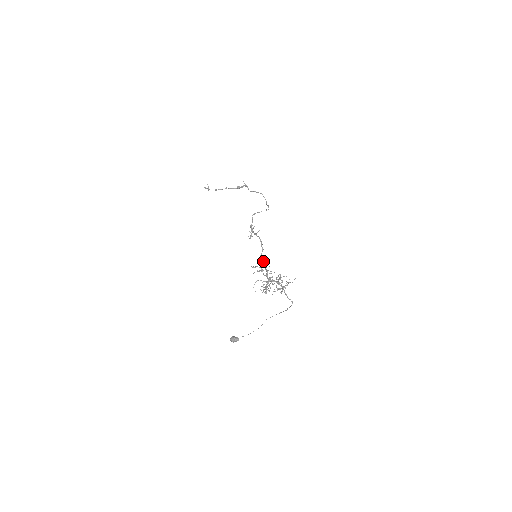
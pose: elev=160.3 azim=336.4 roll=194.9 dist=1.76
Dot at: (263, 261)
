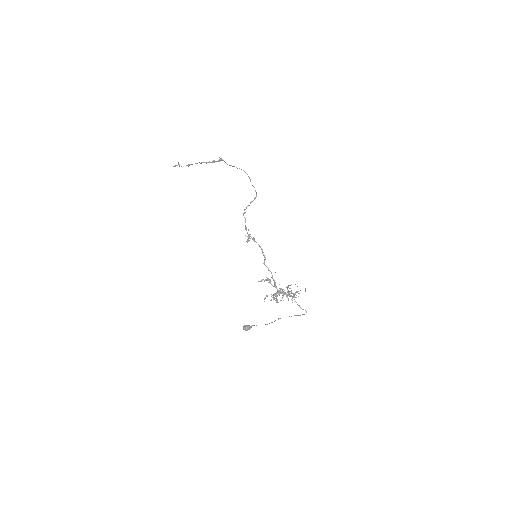
Dot at: (268, 270)
